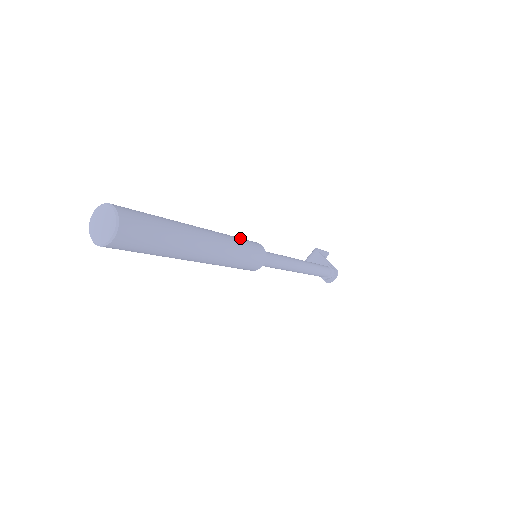
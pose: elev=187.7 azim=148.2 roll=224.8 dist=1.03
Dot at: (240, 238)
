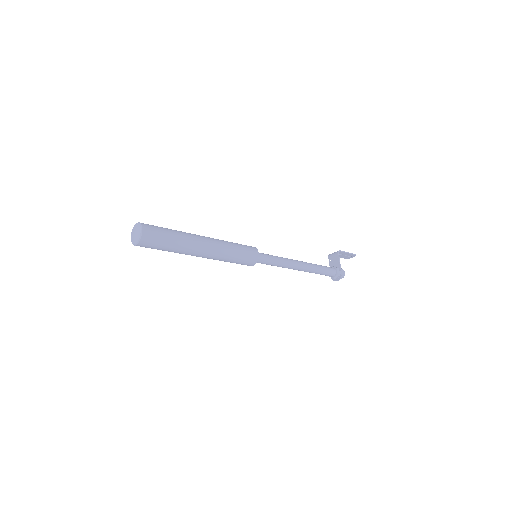
Dot at: (240, 247)
